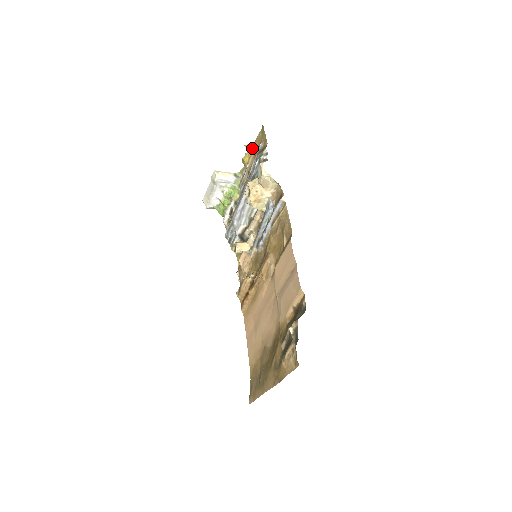
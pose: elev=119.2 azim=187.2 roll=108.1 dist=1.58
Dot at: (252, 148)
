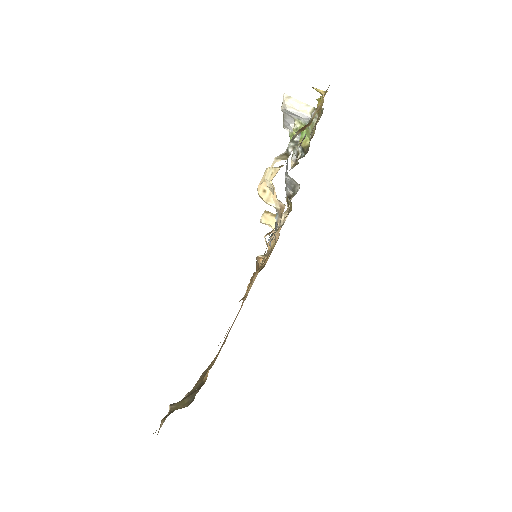
Dot at: occluded
